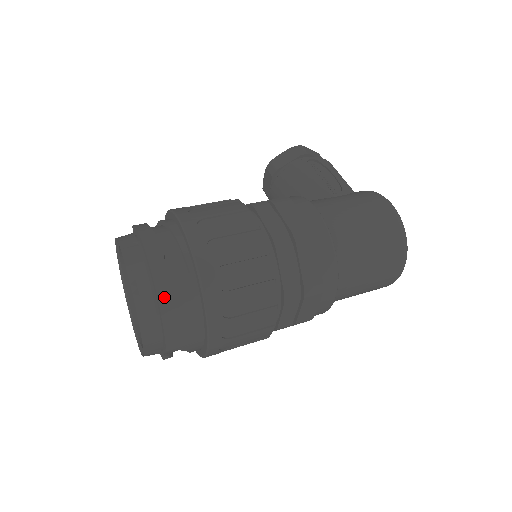
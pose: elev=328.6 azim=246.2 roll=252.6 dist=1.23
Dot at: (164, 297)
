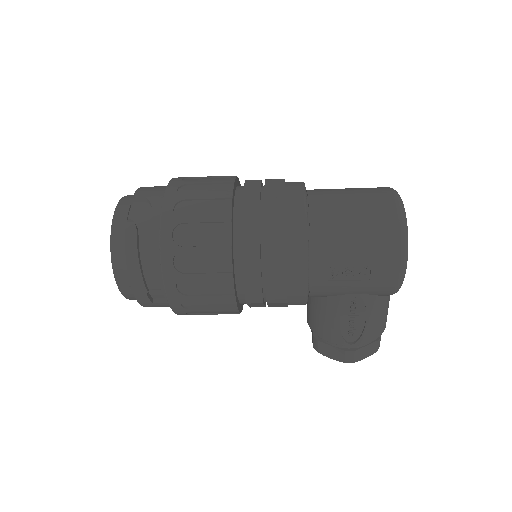
Dot at: occluded
